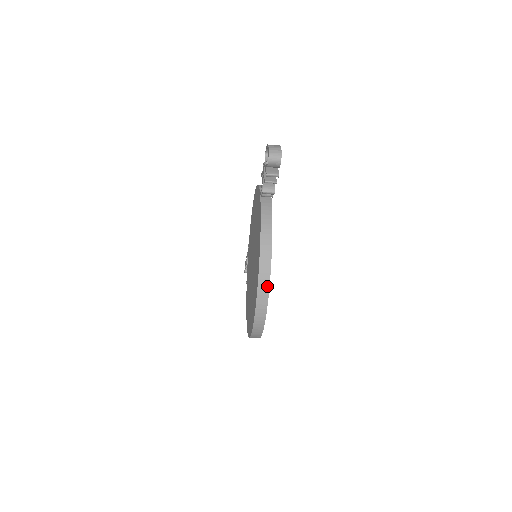
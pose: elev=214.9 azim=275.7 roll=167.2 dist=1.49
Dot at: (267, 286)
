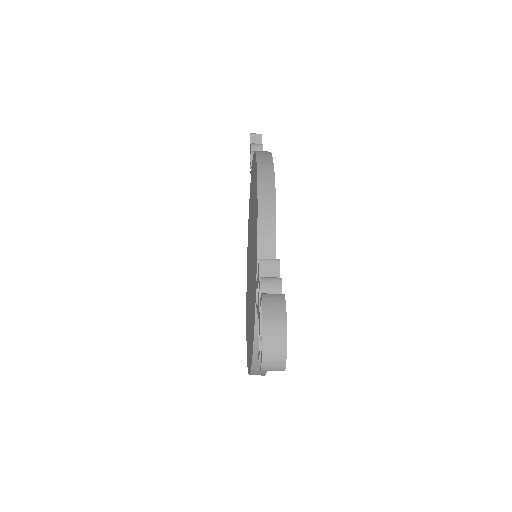
Dot at: (262, 375)
